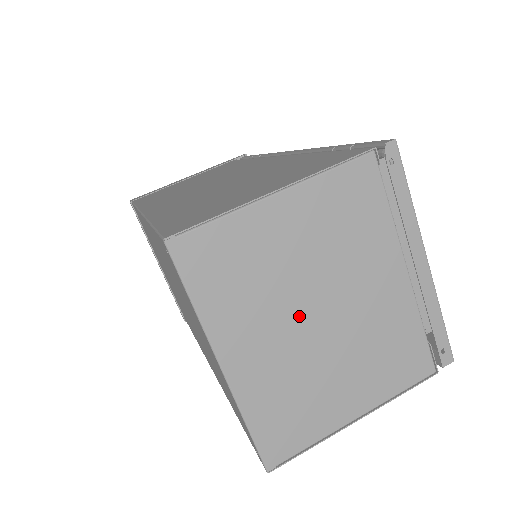
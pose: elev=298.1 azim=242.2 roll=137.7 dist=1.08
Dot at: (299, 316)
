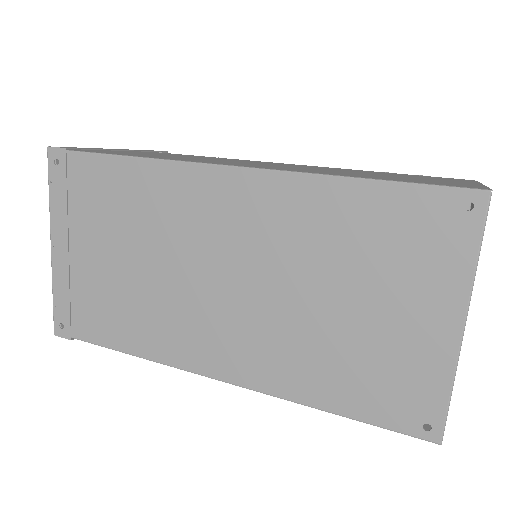
Dot at: occluded
